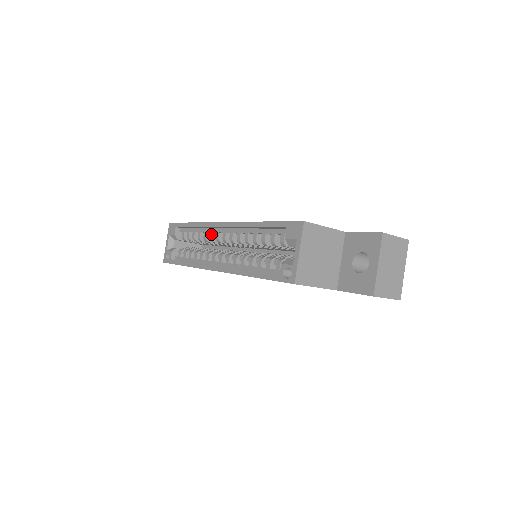
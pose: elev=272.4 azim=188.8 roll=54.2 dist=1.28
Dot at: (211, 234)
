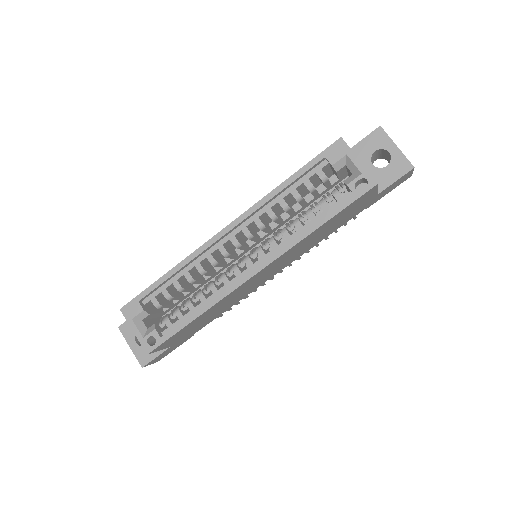
Dot at: (210, 257)
